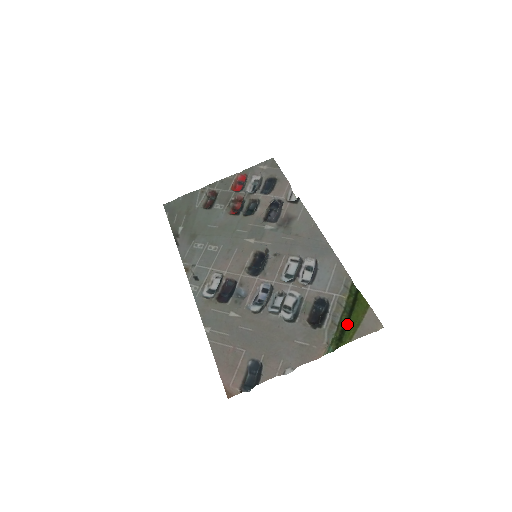
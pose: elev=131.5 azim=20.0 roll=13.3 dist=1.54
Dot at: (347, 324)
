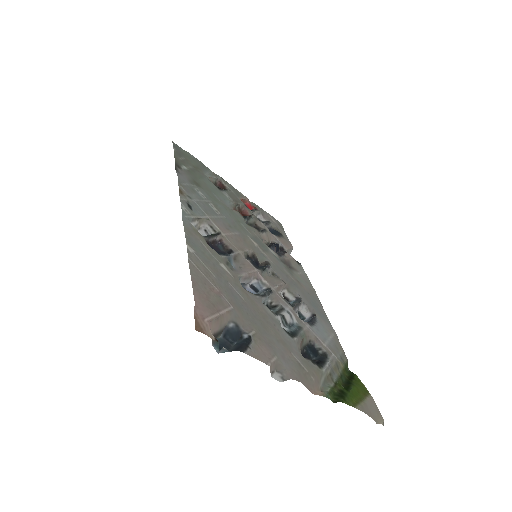
Dot at: (347, 389)
